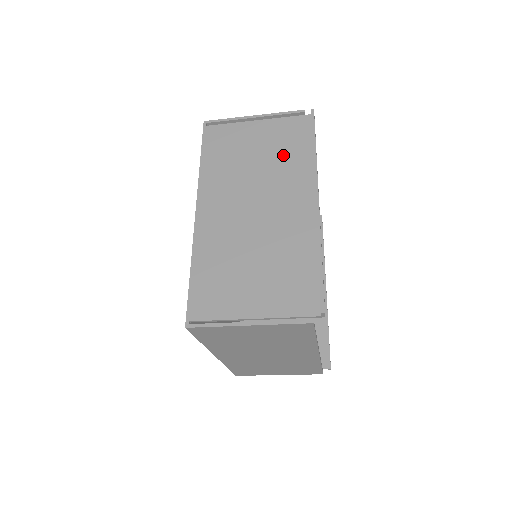
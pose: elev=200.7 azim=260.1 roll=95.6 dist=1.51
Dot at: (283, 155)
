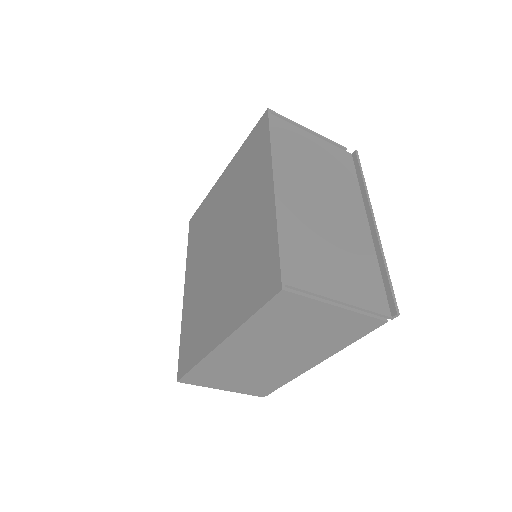
Dot at: (338, 173)
